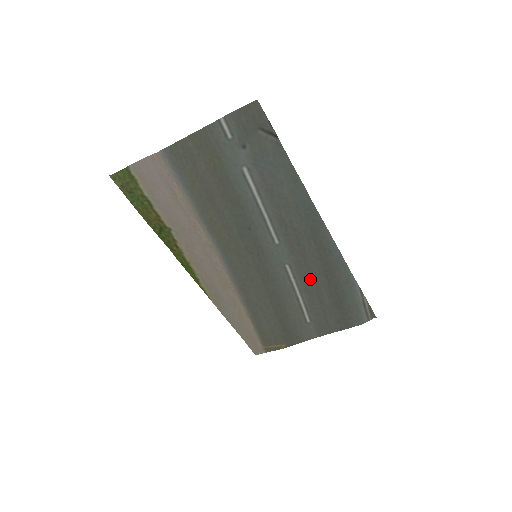
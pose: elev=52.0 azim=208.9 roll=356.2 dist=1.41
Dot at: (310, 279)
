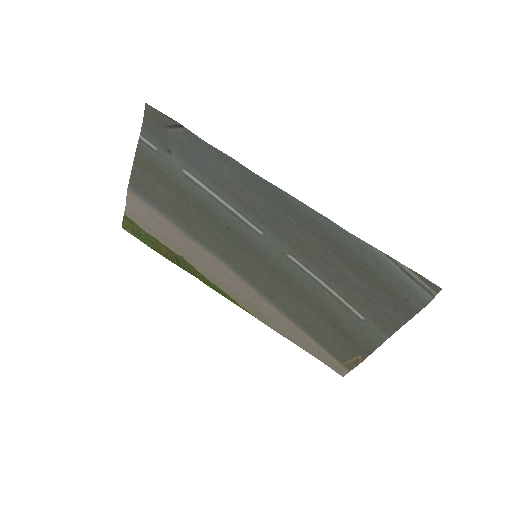
Dot at: (323, 263)
